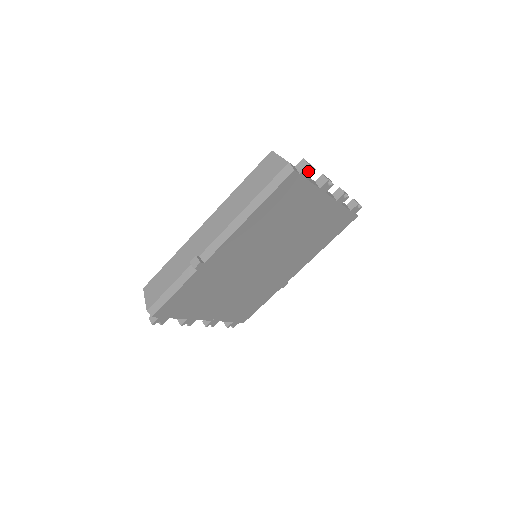
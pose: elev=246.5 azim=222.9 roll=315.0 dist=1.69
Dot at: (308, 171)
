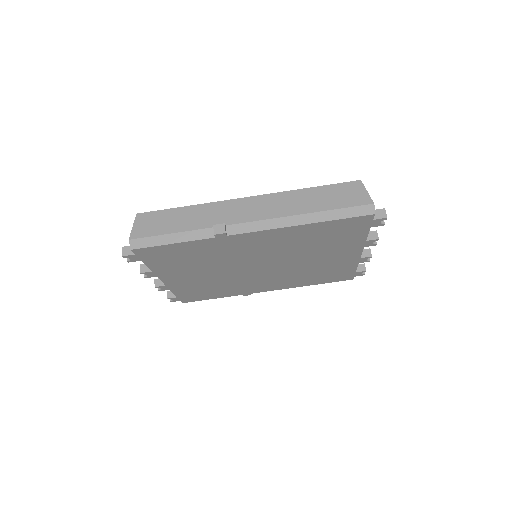
Dot at: (379, 222)
